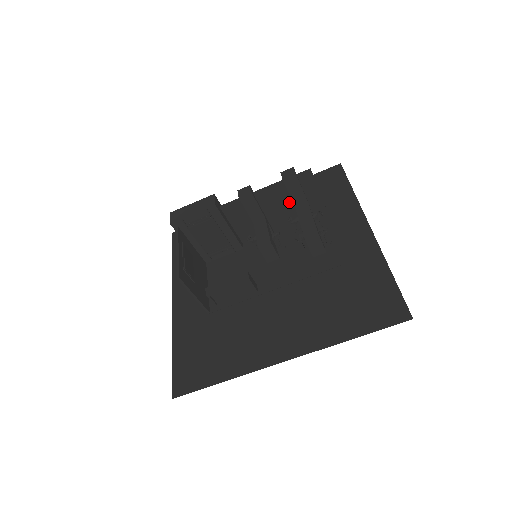
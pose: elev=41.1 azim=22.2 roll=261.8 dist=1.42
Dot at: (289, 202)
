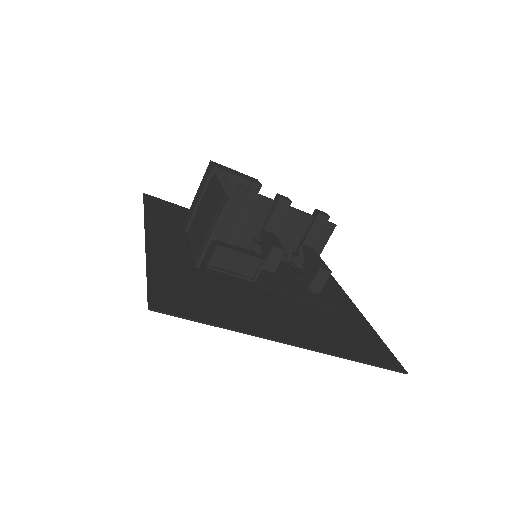
Dot at: (299, 238)
